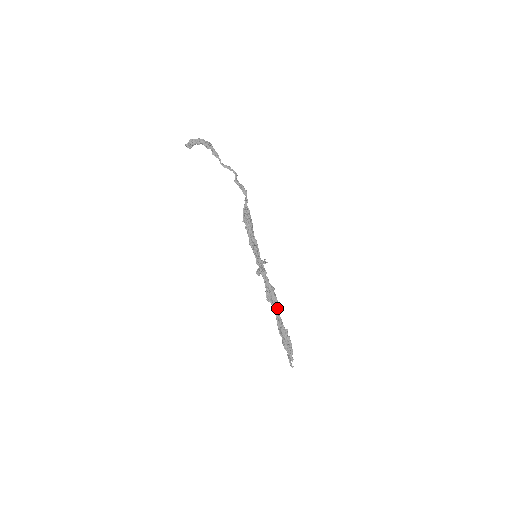
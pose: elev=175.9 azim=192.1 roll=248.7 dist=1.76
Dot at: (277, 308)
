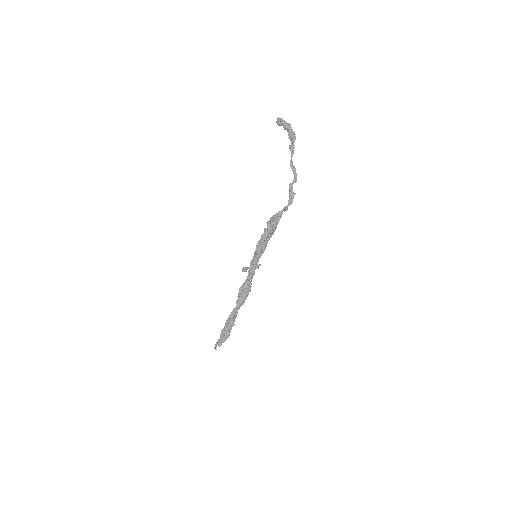
Dot at: (240, 304)
